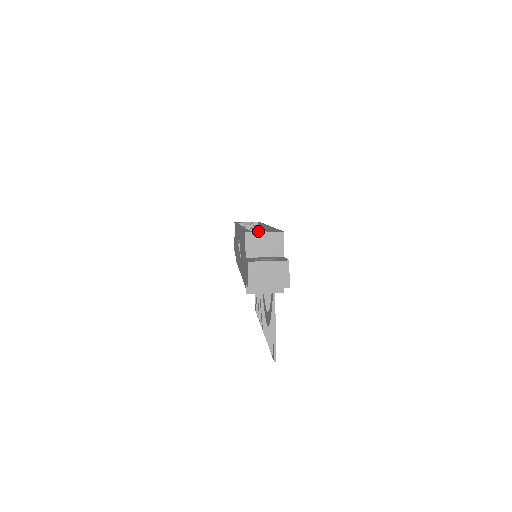
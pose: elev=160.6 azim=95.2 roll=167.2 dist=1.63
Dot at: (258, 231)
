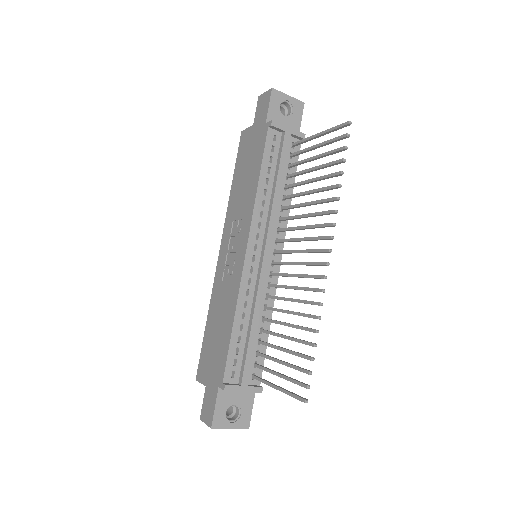
Dot at: occluded
